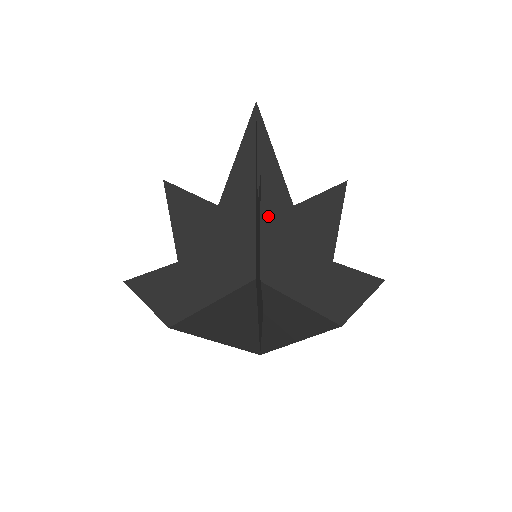
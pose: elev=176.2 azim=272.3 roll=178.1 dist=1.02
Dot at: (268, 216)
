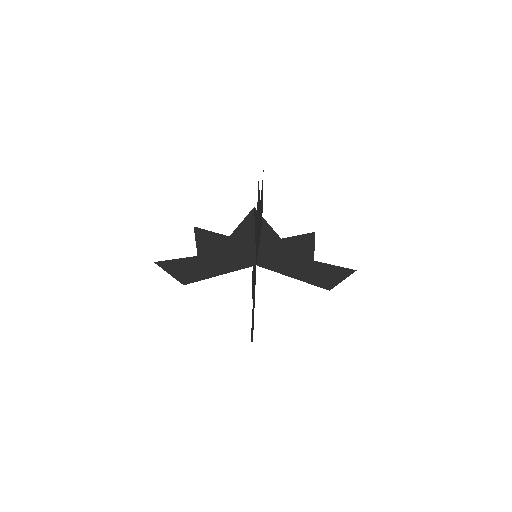
Dot at: (264, 241)
